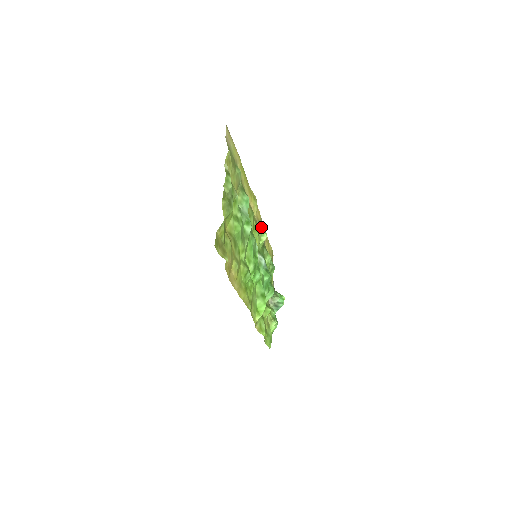
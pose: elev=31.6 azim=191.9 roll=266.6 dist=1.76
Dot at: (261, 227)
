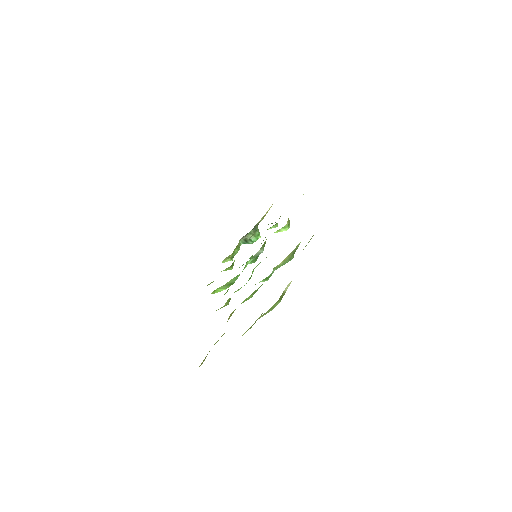
Dot at: occluded
